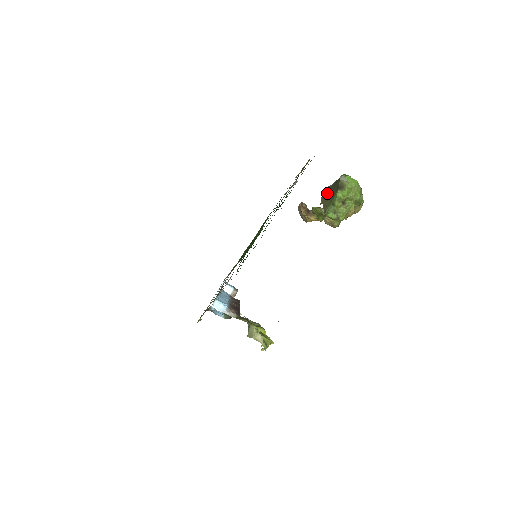
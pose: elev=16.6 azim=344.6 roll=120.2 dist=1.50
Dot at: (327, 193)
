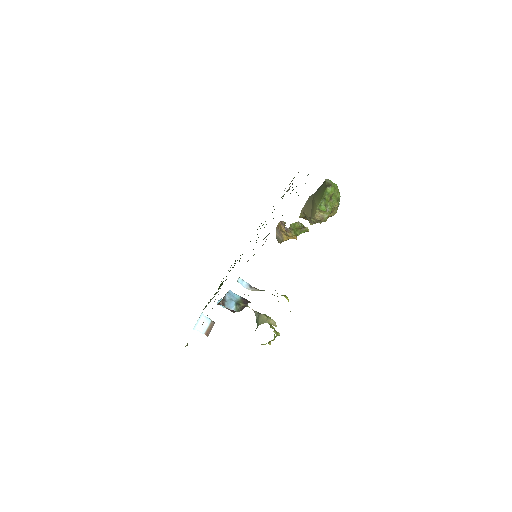
Dot at: (310, 201)
